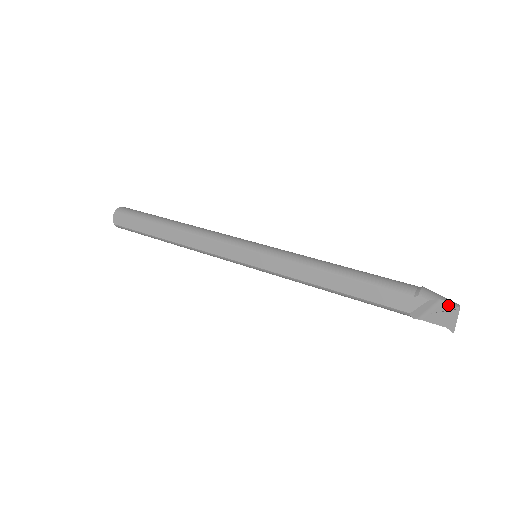
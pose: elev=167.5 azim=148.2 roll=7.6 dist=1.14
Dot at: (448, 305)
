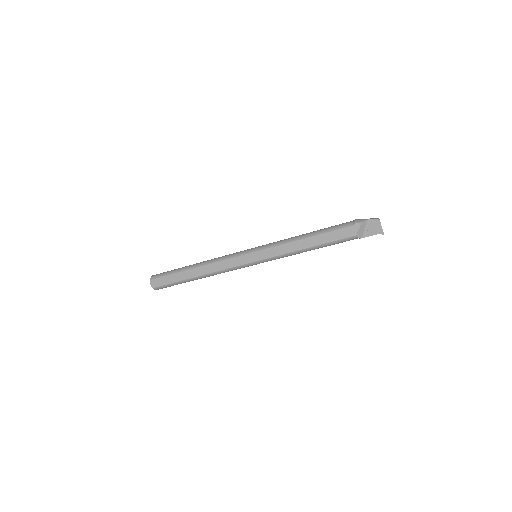
Dot at: (373, 220)
